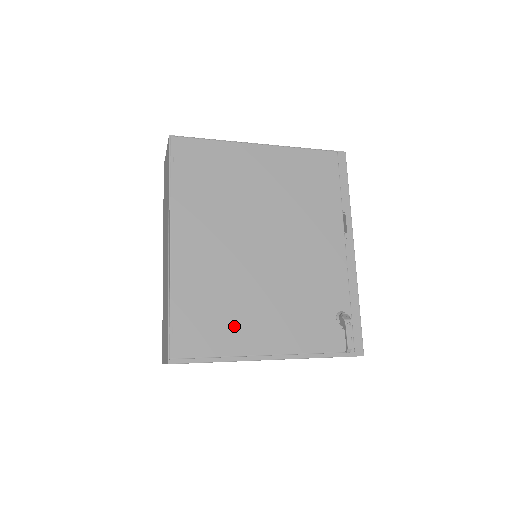
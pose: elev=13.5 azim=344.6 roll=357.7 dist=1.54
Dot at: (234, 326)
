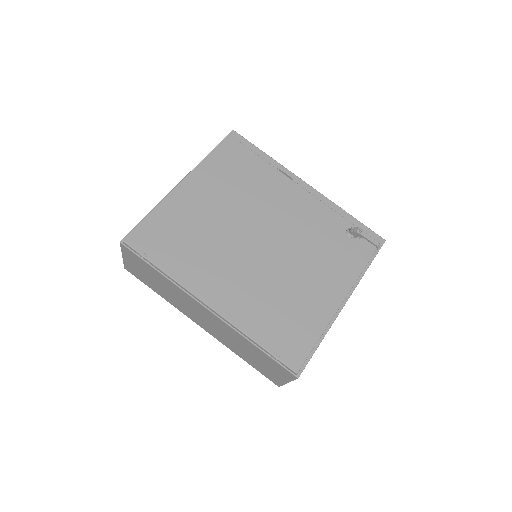
Dot at: (305, 310)
